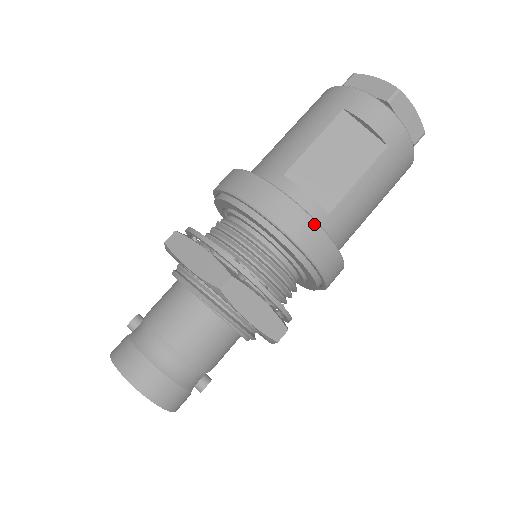
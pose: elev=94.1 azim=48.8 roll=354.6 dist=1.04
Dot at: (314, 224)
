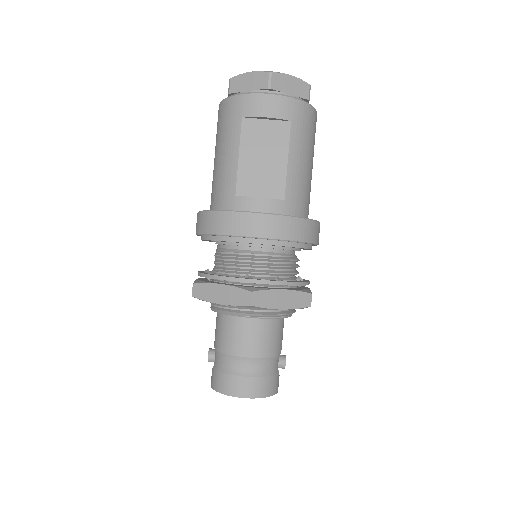
Dot at: (280, 218)
